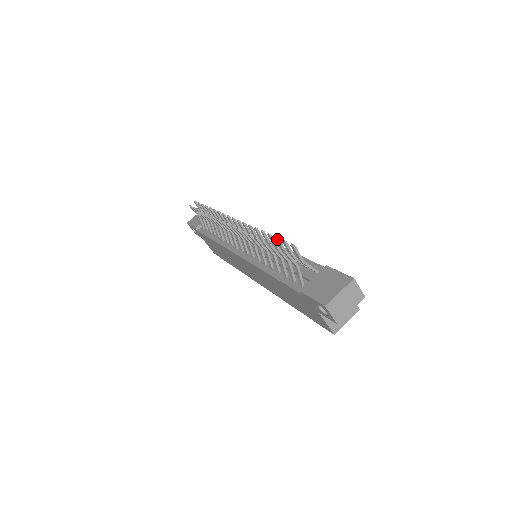
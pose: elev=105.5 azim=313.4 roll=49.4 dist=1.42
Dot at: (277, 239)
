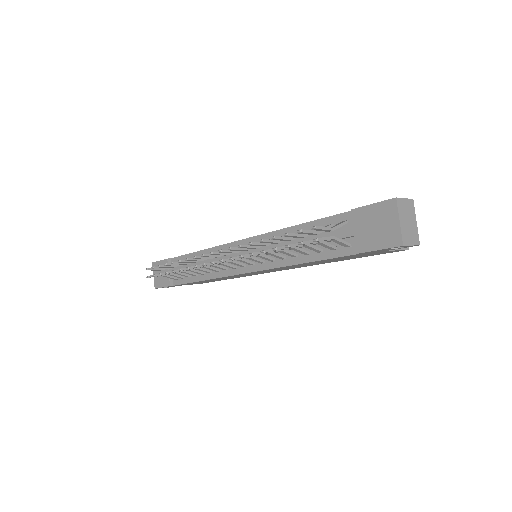
Dot at: (288, 235)
